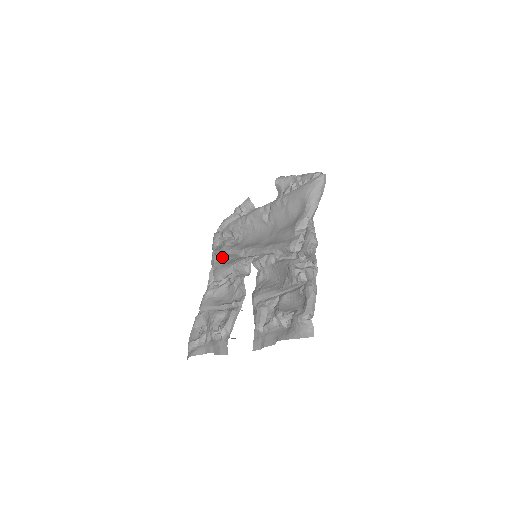
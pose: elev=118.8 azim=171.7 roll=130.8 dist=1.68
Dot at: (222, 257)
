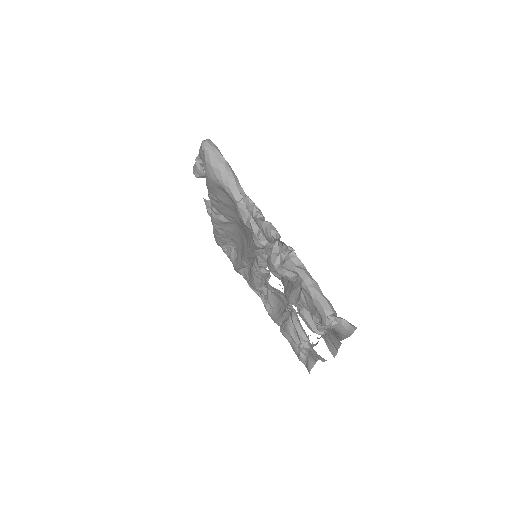
Dot at: (243, 268)
